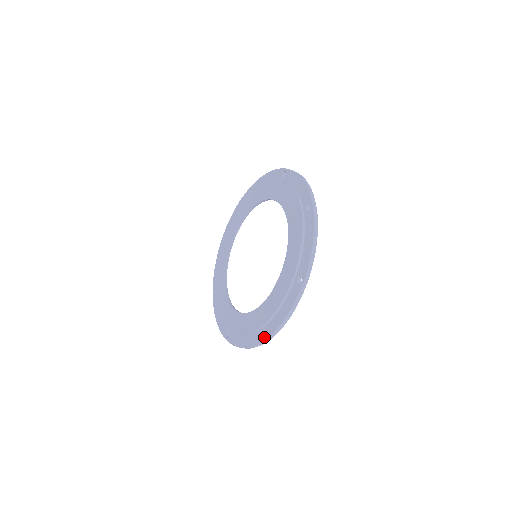
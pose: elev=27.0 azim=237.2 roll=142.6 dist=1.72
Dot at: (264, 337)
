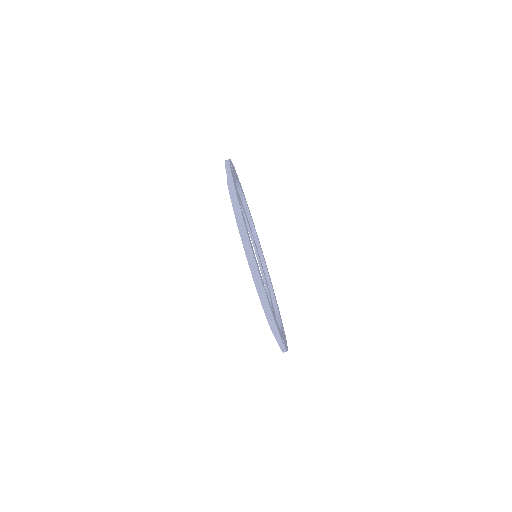
Dot at: occluded
